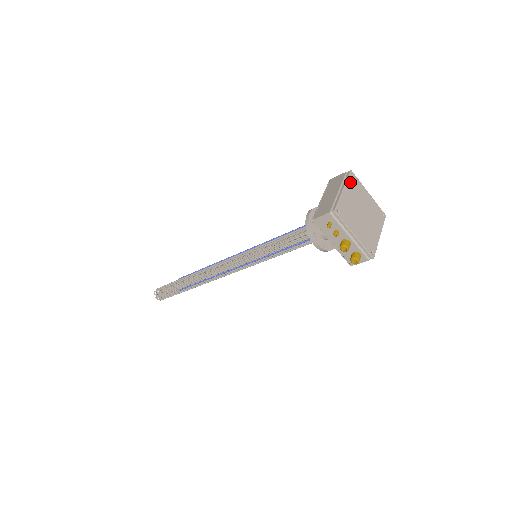
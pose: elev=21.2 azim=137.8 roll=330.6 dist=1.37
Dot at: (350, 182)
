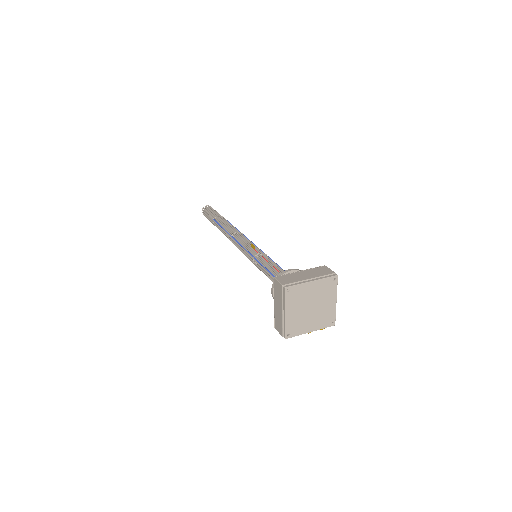
Dot at: (289, 299)
